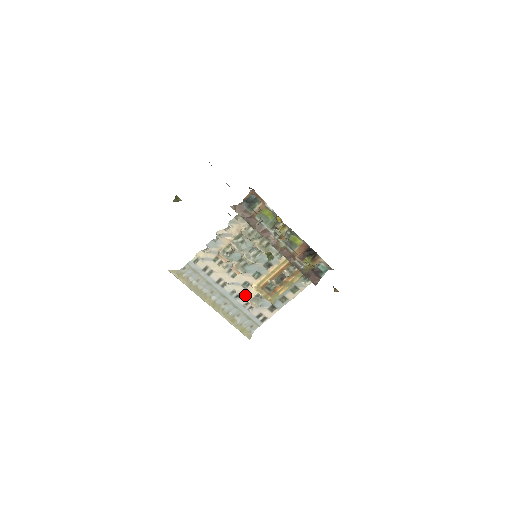
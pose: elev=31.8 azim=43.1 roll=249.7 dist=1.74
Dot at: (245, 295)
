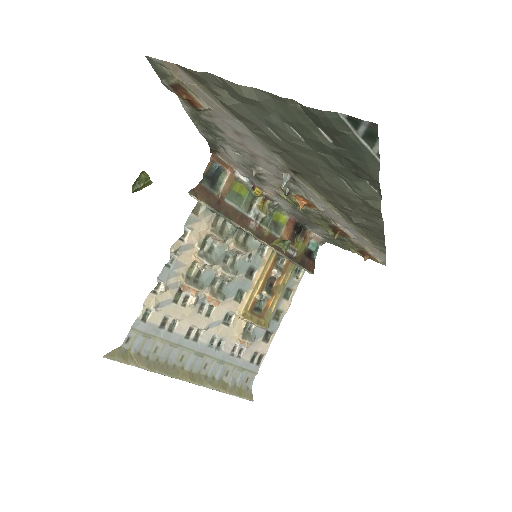
Dot at: (230, 336)
